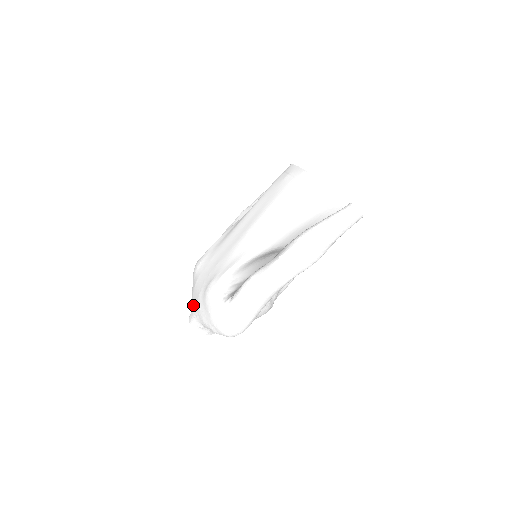
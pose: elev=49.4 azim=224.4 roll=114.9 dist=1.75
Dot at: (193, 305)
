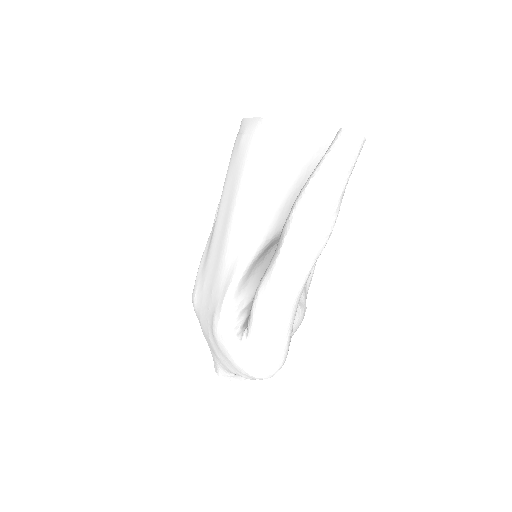
Dot at: (211, 352)
